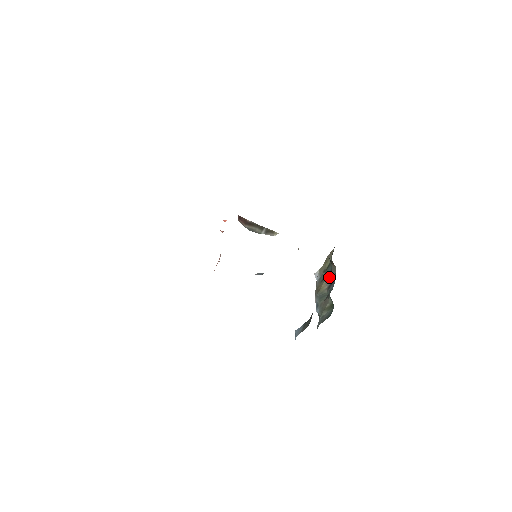
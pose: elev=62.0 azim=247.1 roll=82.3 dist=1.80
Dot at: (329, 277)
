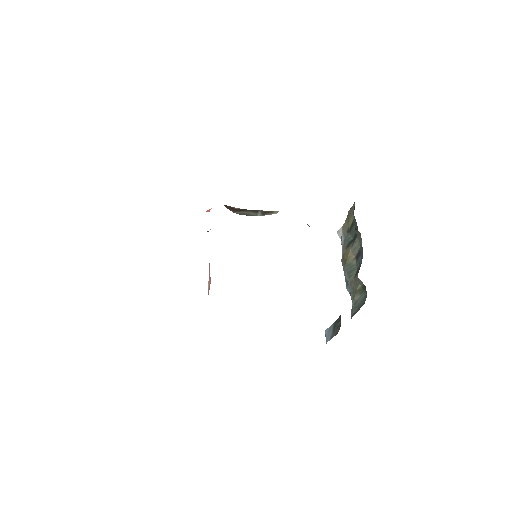
Dot at: (355, 244)
